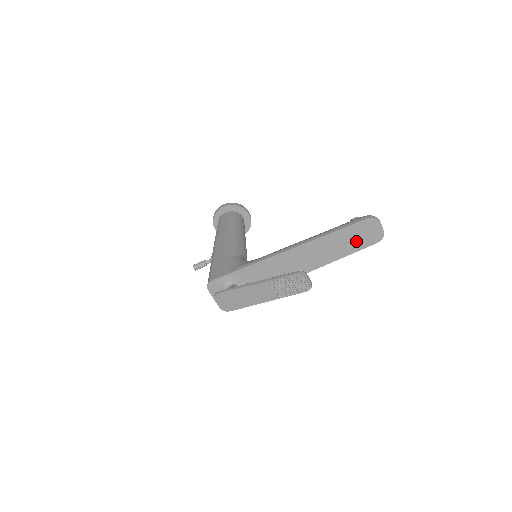
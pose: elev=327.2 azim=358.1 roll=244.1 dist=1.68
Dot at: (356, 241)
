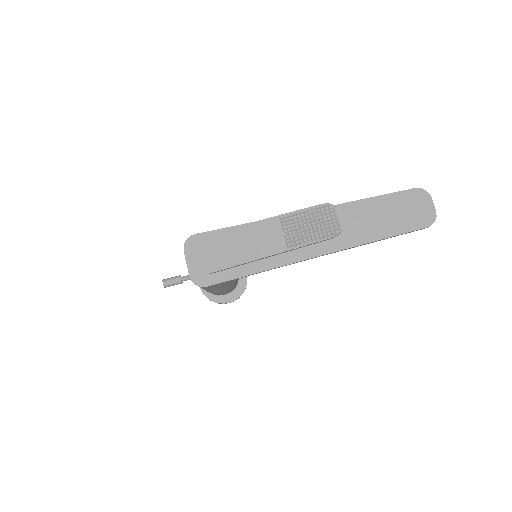
Dot at: (399, 218)
